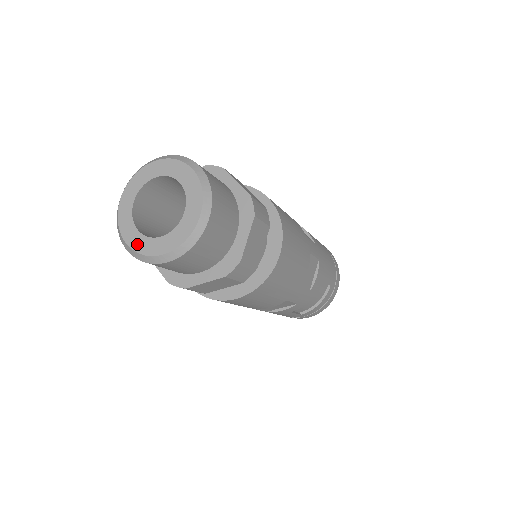
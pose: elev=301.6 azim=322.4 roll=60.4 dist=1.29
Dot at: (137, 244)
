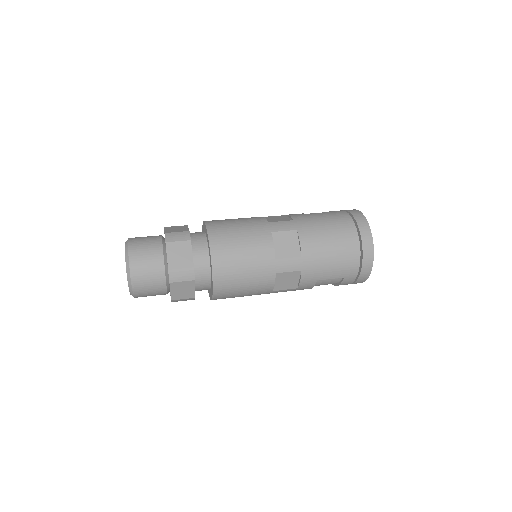
Dot at: occluded
